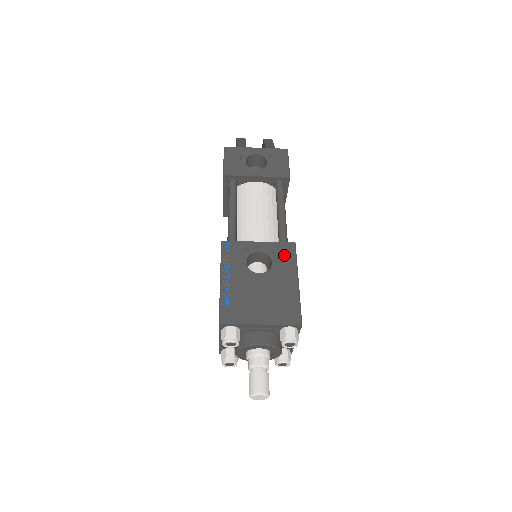
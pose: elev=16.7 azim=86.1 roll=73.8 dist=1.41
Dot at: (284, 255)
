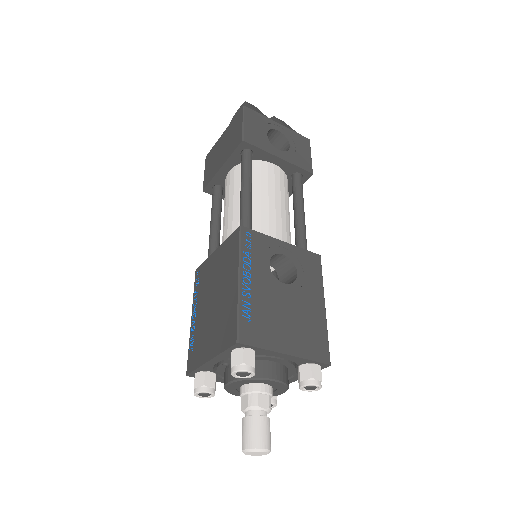
Dot at: (310, 268)
